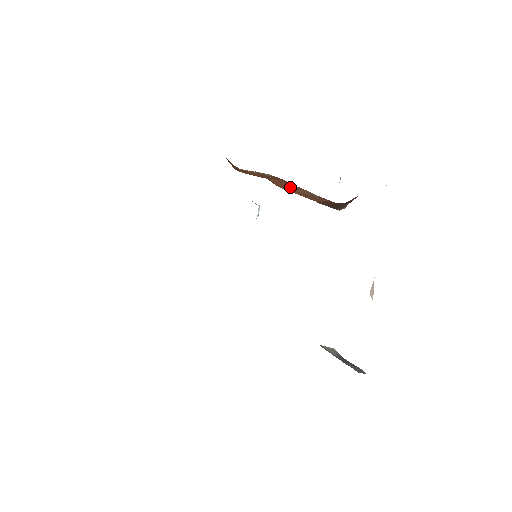
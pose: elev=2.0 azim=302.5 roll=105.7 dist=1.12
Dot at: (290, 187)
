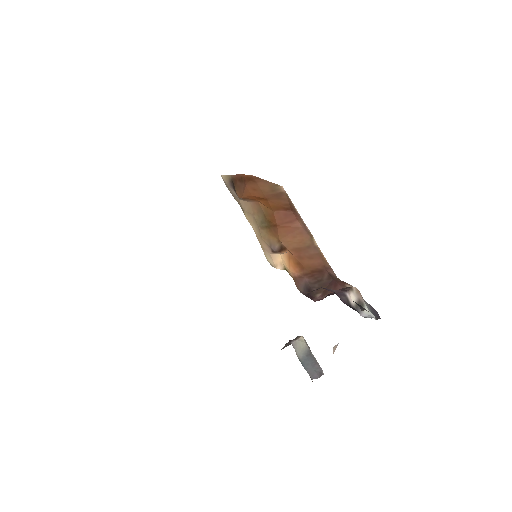
Dot at: (291, 231)
